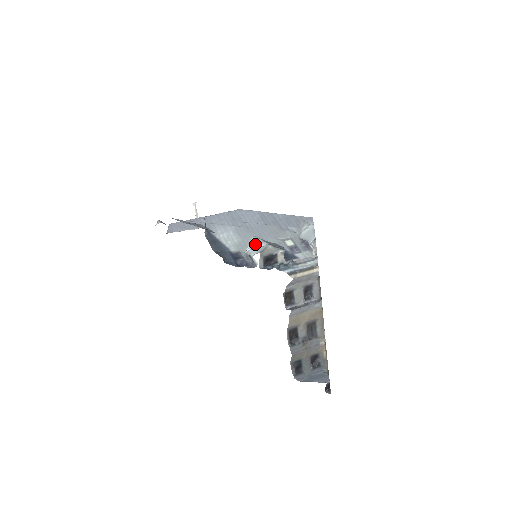
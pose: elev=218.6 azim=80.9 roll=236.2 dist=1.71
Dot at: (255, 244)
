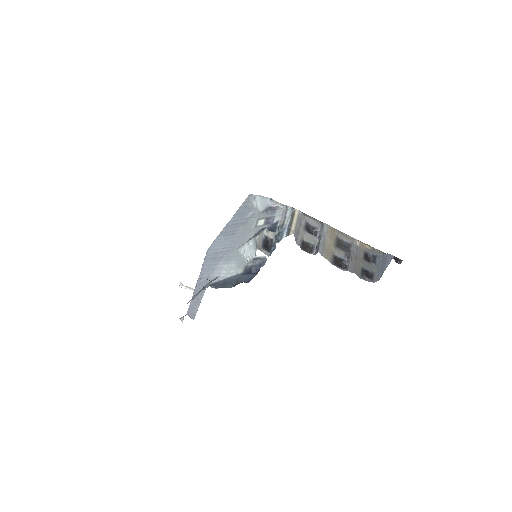
Dot at: (246, 250)
